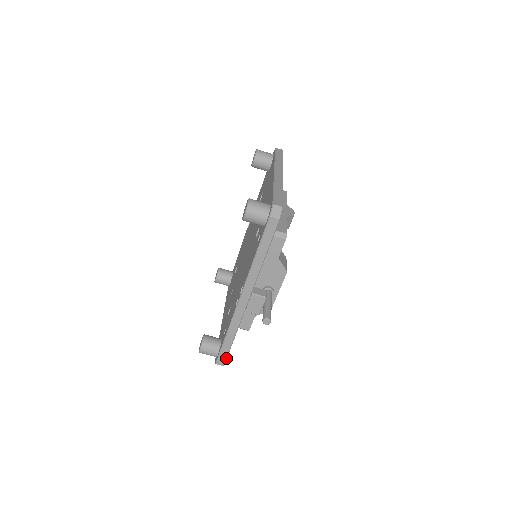
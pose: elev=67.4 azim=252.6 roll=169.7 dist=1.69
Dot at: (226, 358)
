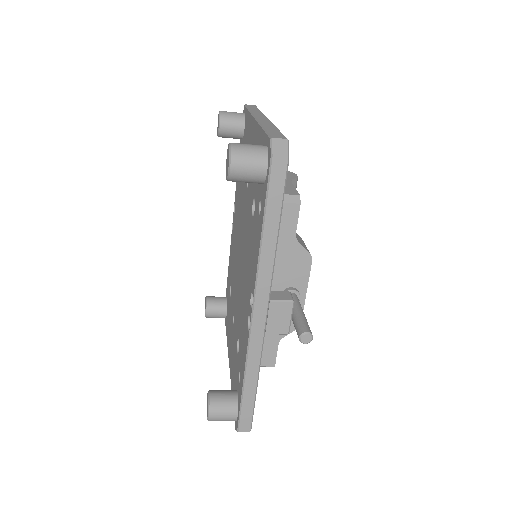
Dot at: (252, 418)
